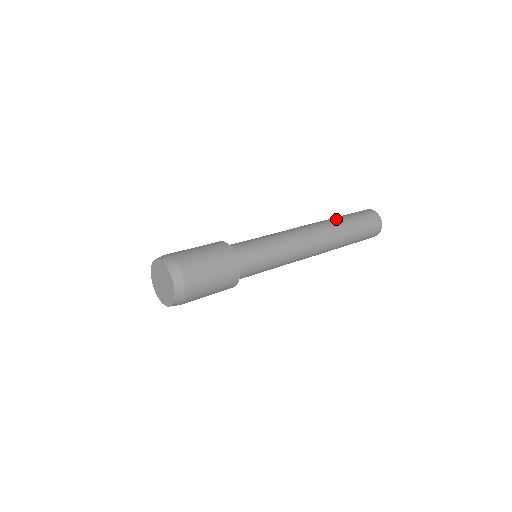
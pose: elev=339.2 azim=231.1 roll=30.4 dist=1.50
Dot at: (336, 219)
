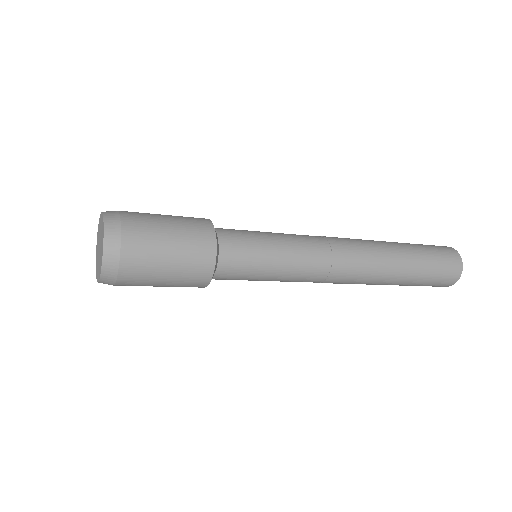
Dot at: (393, 243)
